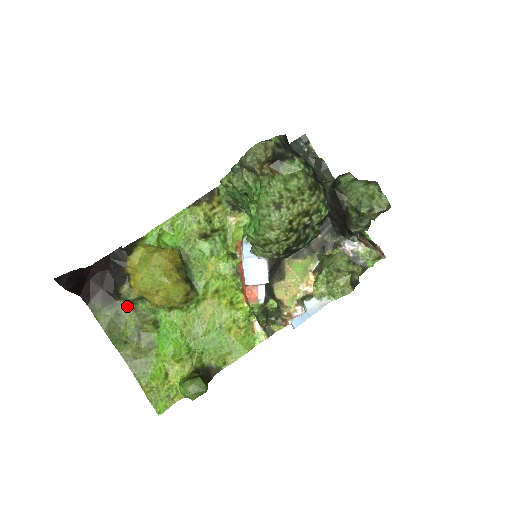
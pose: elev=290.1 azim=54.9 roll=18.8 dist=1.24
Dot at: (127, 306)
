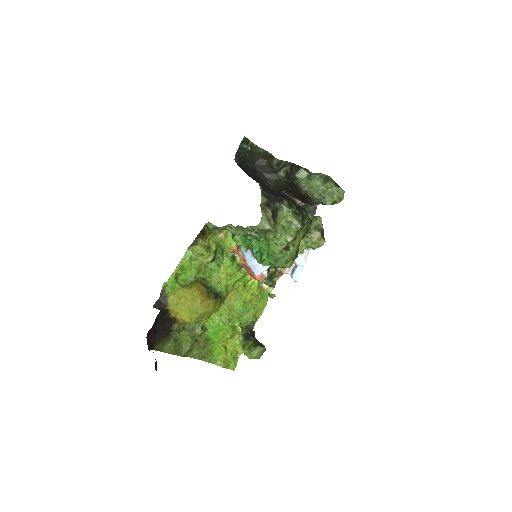
Dot at: (178, 331)
